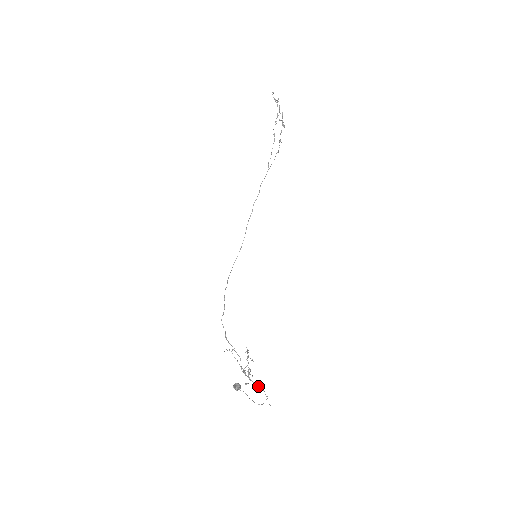
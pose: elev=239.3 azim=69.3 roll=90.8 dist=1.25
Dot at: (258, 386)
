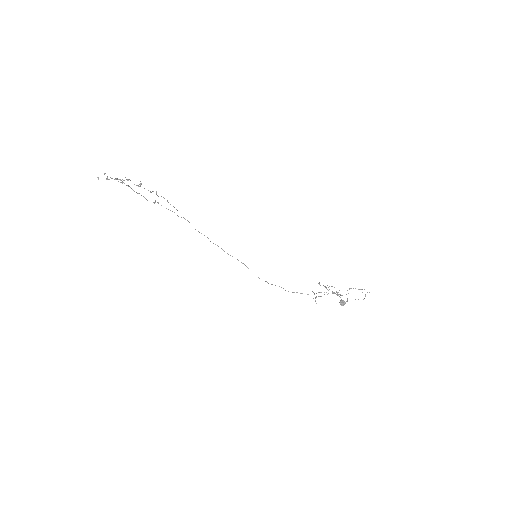
Dot at: occluded
